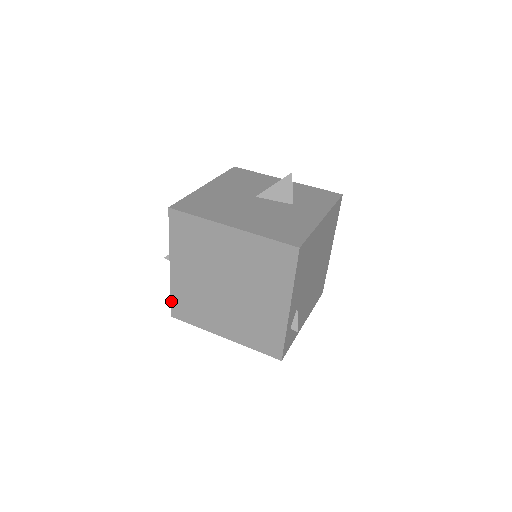
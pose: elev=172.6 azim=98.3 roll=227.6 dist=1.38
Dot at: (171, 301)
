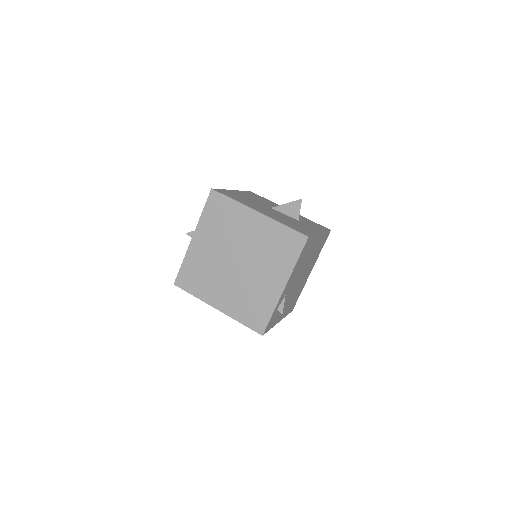
Dot at: (180, 270)
